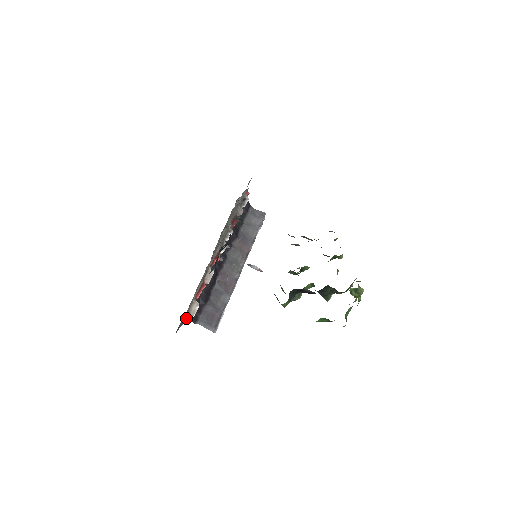
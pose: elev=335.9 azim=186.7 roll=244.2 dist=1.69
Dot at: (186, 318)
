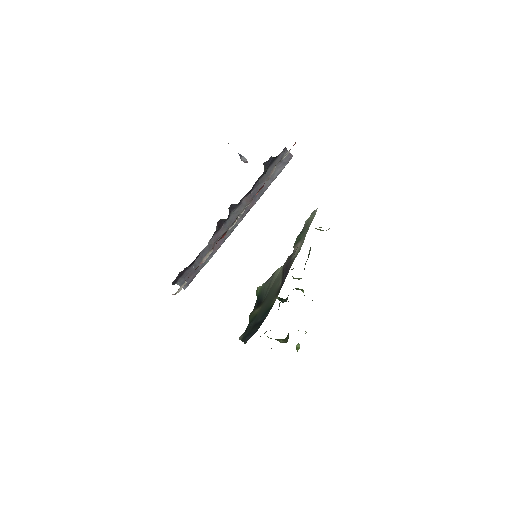
Dot at: occluded
